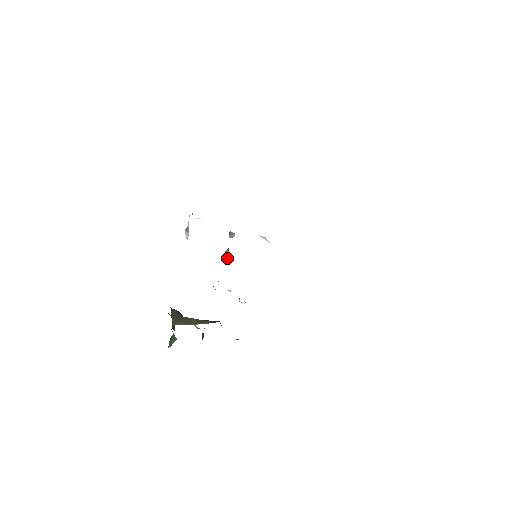
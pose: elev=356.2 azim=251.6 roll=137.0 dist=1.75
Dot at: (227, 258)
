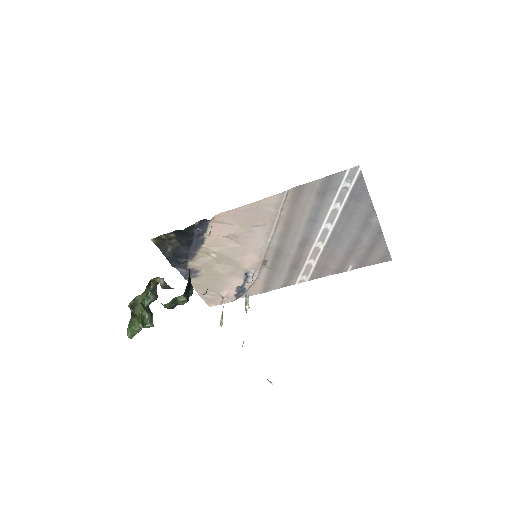
Dot at: (247, 305)
